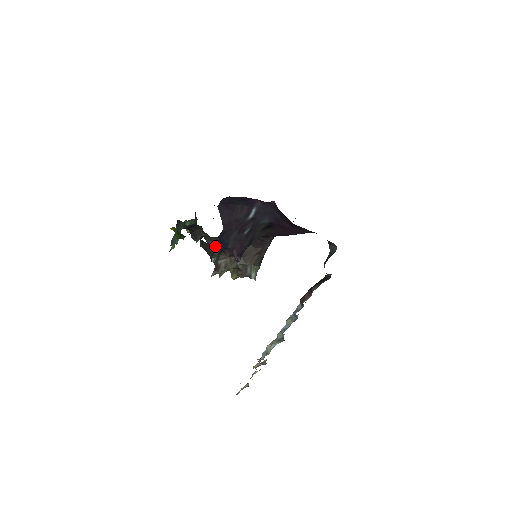
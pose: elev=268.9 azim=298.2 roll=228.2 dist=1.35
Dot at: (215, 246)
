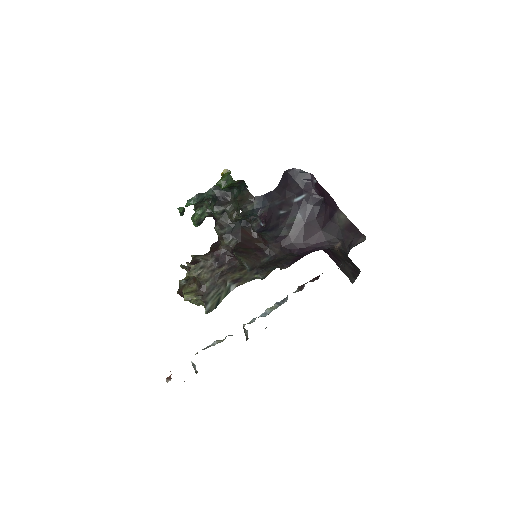
Dot at: (255, 200)
